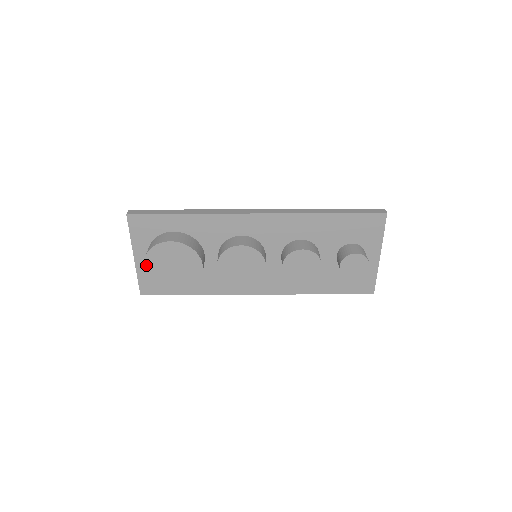
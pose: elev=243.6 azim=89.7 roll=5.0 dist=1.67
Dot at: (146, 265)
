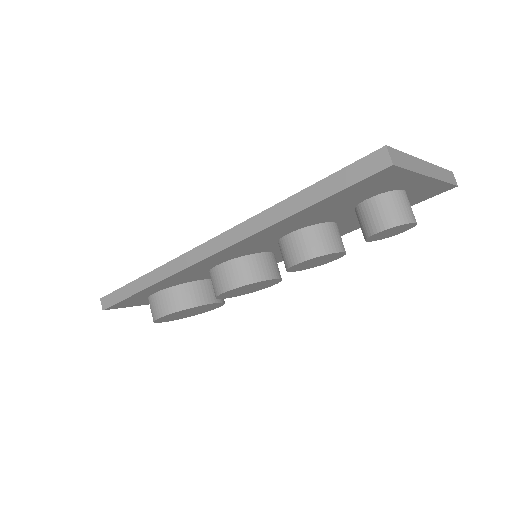
Dot at: (168, 321)
